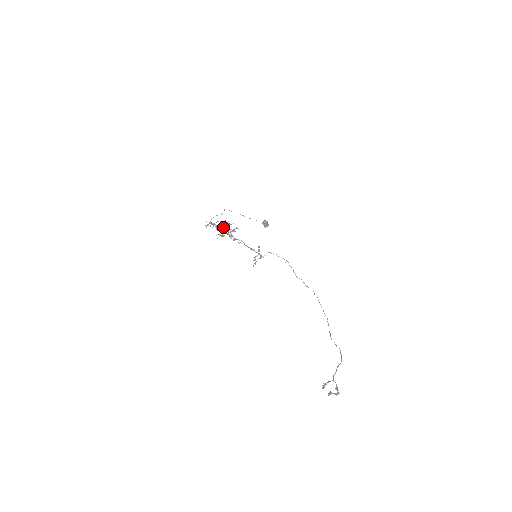
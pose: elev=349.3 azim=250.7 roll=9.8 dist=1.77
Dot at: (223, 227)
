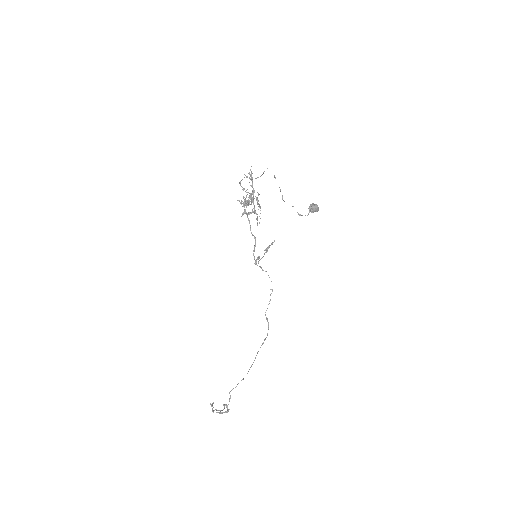
Dot at: occluded
